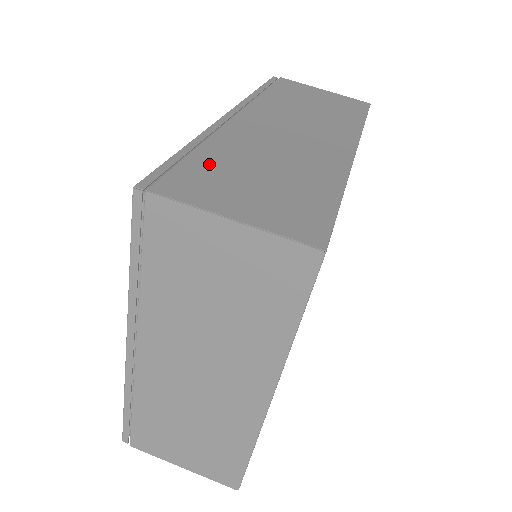
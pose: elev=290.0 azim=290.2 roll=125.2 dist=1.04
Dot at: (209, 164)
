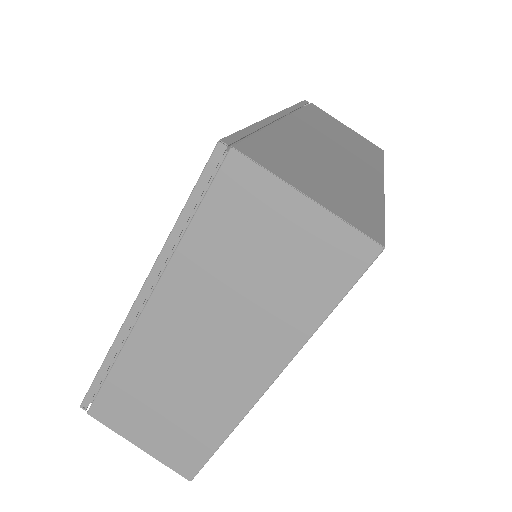
Dot at: (276, 146)
